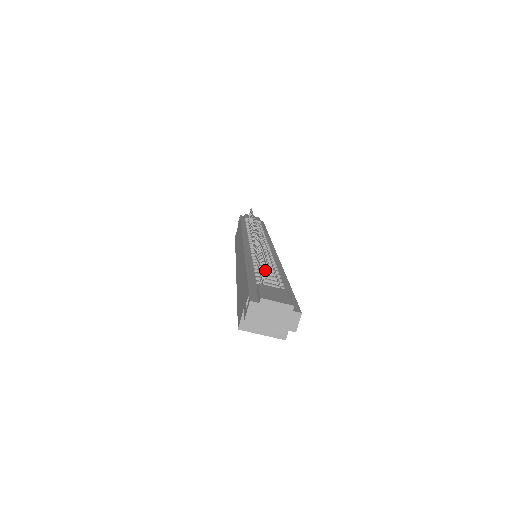
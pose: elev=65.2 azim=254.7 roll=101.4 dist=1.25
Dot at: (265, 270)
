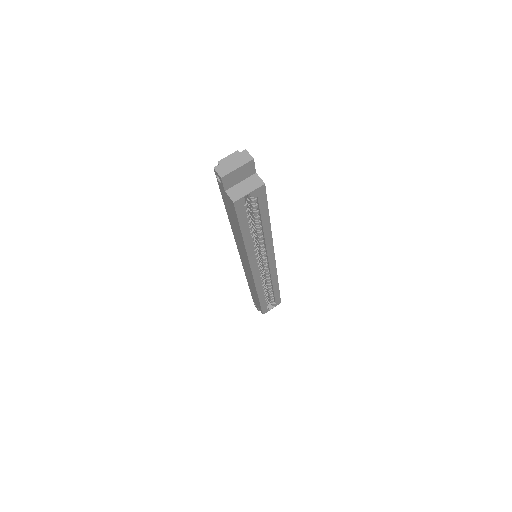
Dot at: occluded
